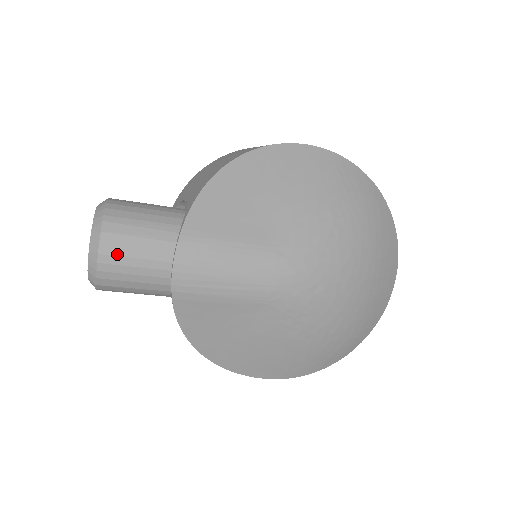
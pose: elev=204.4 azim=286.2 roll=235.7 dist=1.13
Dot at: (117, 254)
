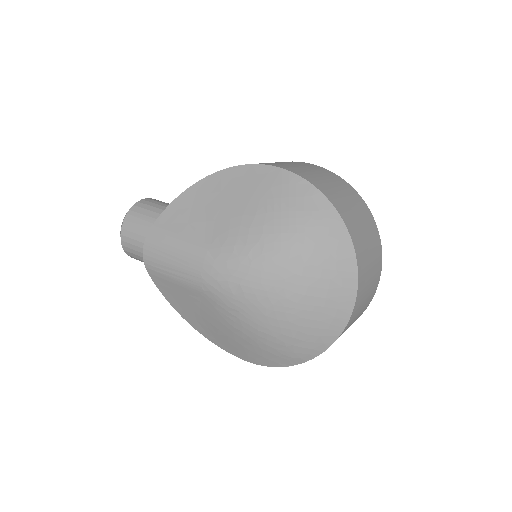
Dot at: (129, 236)
